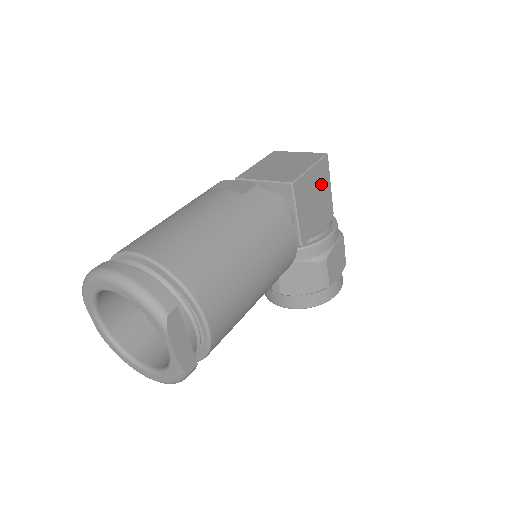
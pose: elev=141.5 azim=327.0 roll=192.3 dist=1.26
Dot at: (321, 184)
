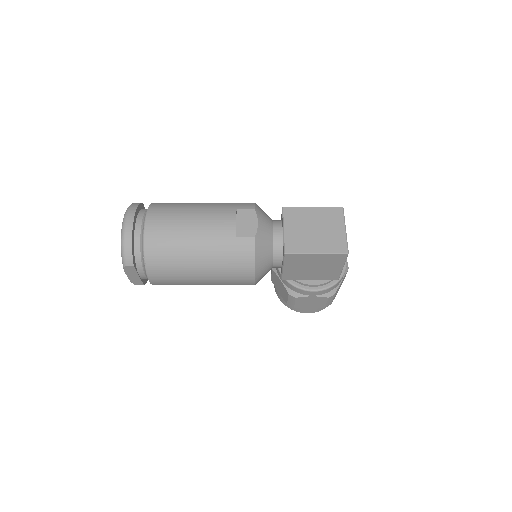
Dot at: (328, 263)
